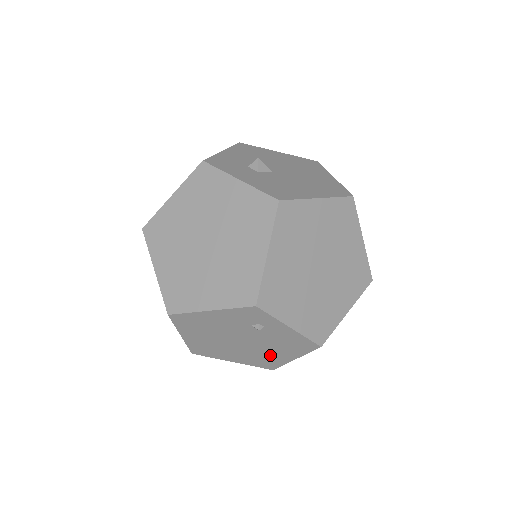
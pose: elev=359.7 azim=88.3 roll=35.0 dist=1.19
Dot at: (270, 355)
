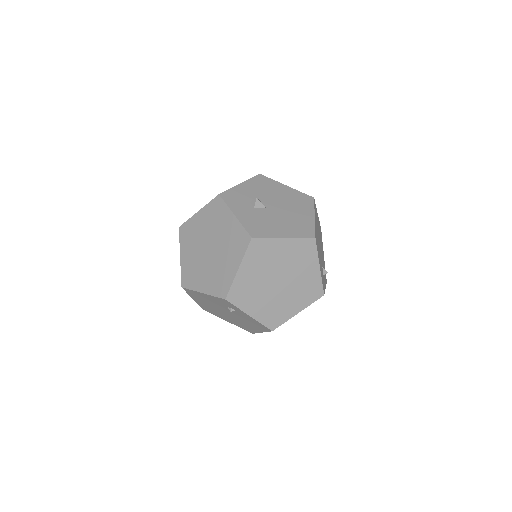
Dot at: (246, 325)
